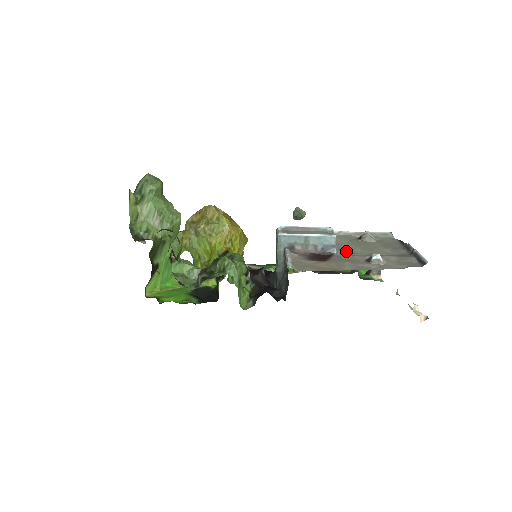
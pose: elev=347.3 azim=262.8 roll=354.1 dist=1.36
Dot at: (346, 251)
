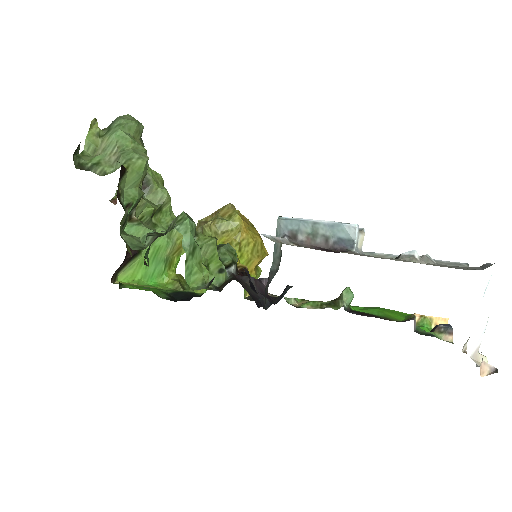
Dot at: occluded
